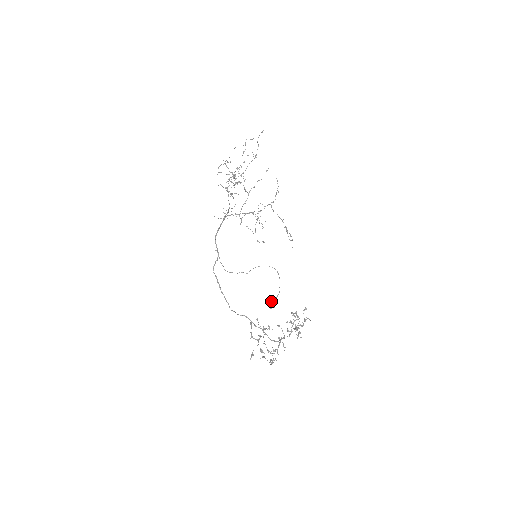
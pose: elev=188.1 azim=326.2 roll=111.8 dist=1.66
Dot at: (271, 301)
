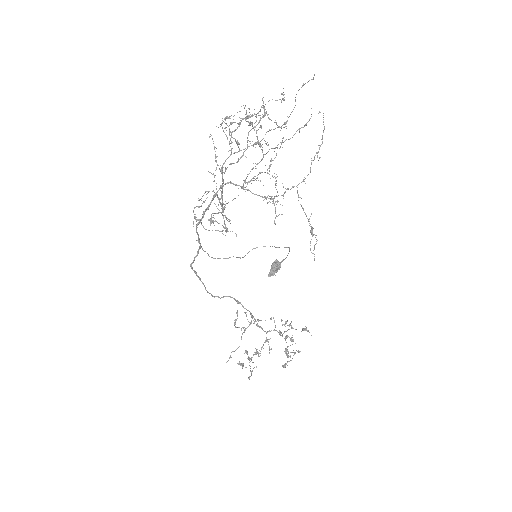
Dot at: (272, 267)
